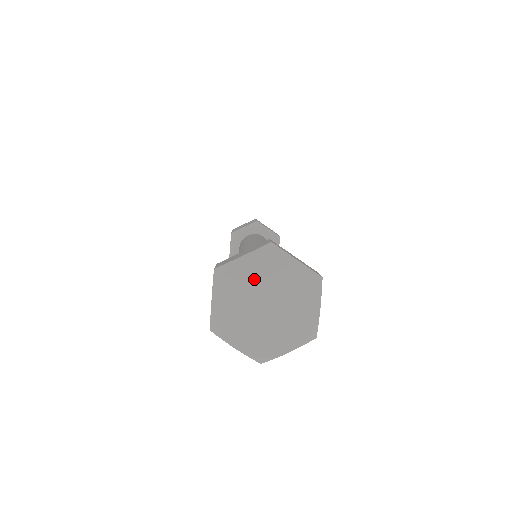
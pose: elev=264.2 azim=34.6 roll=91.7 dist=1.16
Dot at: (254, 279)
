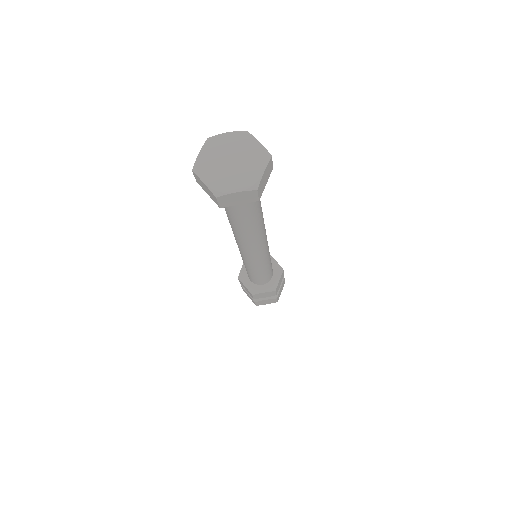
Dot at: (214, 156)
